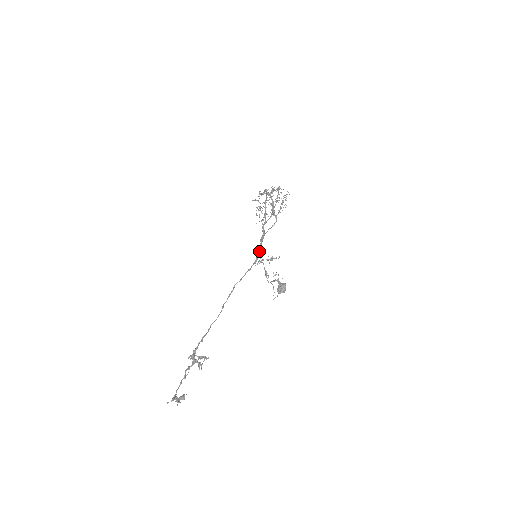
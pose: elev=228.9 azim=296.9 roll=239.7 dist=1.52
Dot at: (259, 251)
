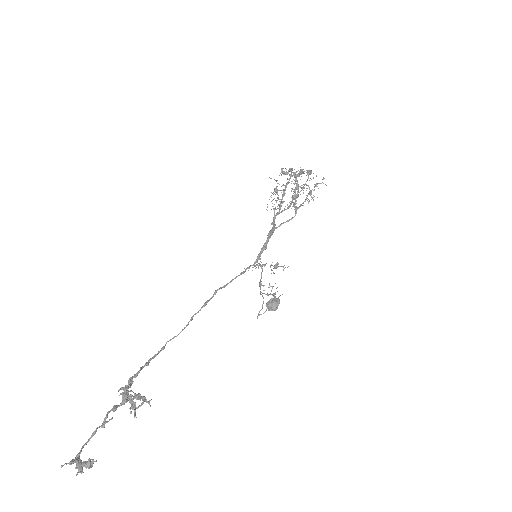
Dot at: (262, 250)
